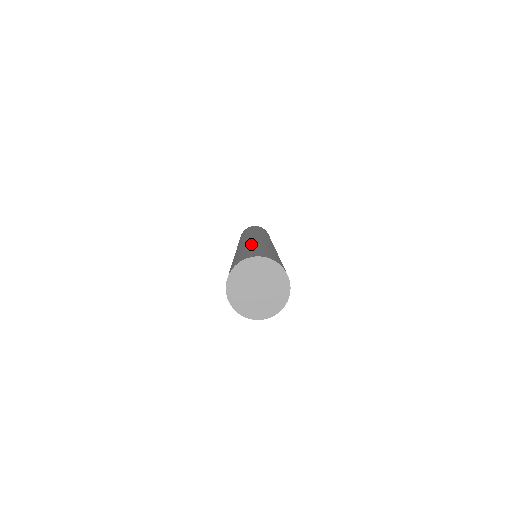
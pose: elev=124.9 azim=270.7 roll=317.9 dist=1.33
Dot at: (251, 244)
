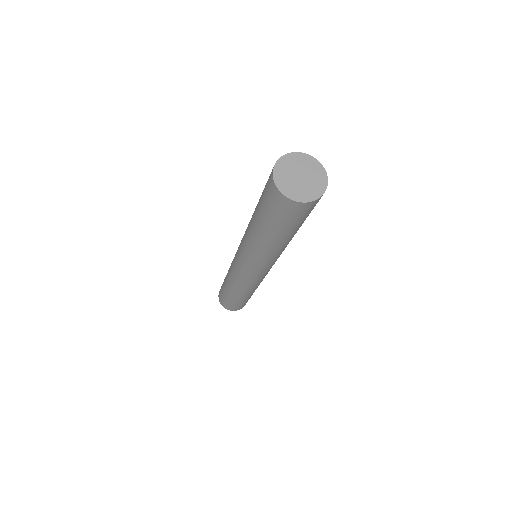
Dot at: occluded
